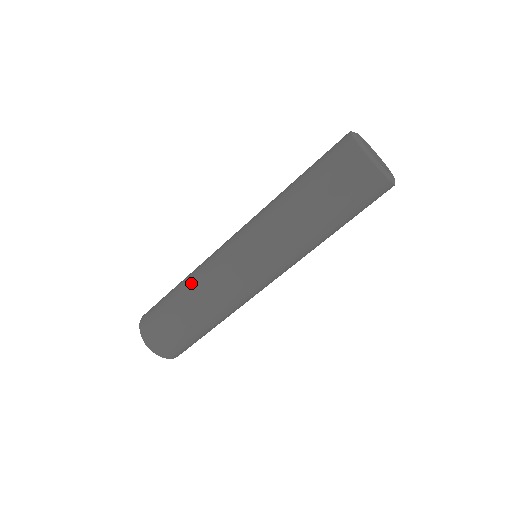
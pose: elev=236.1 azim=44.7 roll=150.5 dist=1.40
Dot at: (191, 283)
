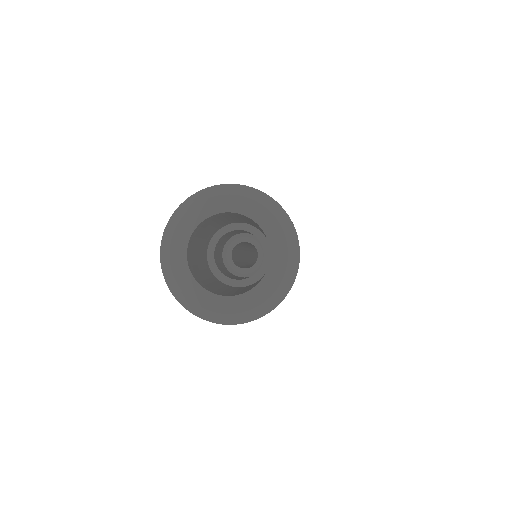
Dot at: occluded
